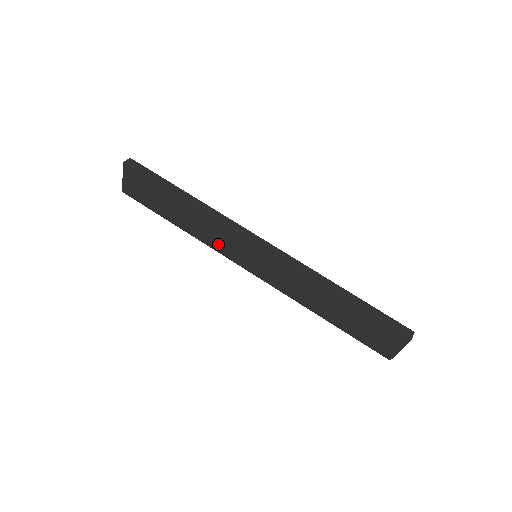
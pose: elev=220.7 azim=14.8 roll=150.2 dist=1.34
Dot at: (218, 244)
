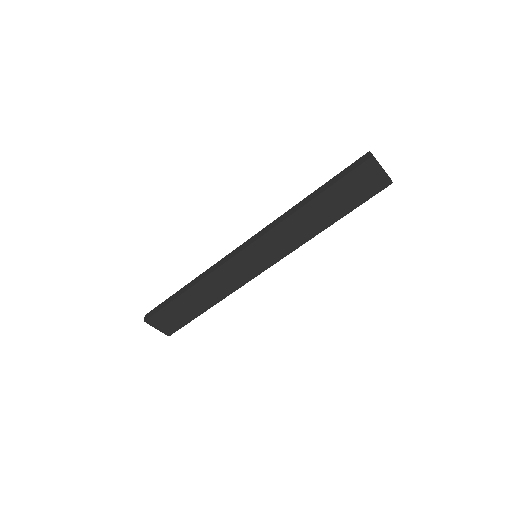
Dot at: (235, 282)
